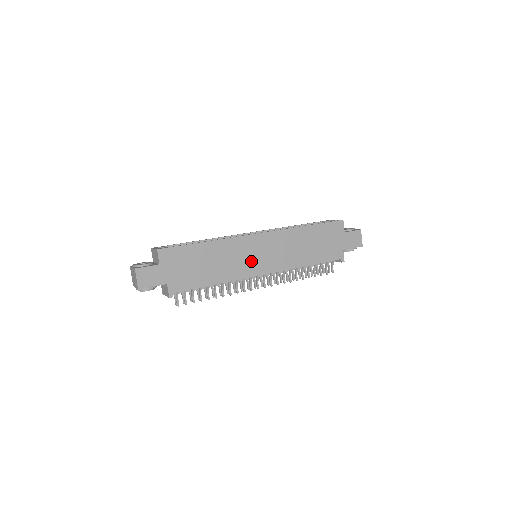
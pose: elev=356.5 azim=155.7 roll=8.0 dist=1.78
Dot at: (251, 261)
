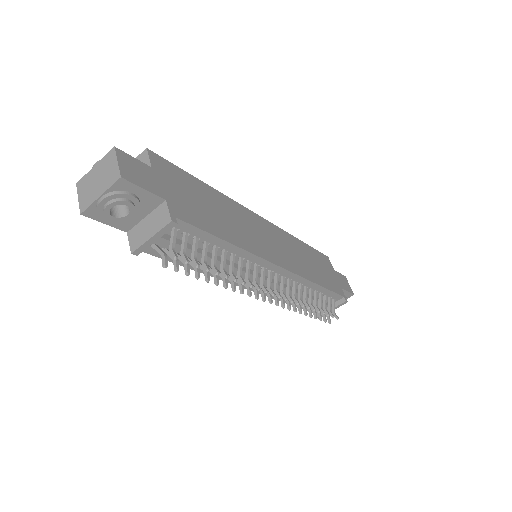
Dot at: (263, 242)
